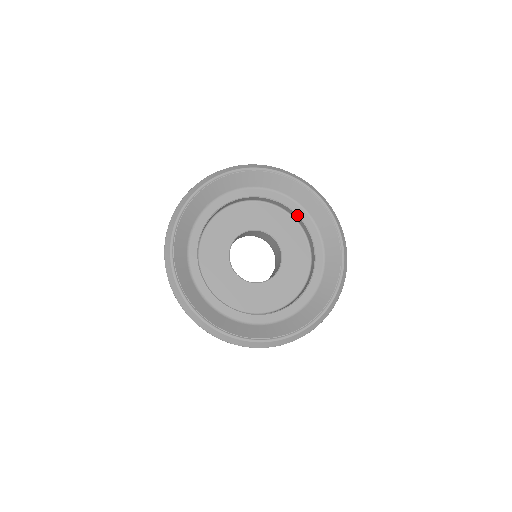
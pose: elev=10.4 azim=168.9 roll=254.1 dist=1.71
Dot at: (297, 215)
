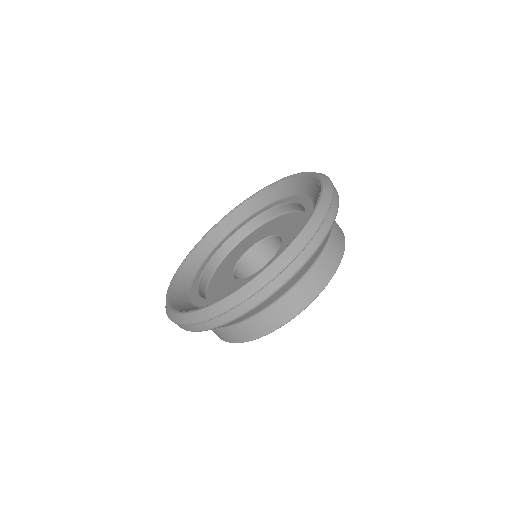
Dot at: (278, 206)
